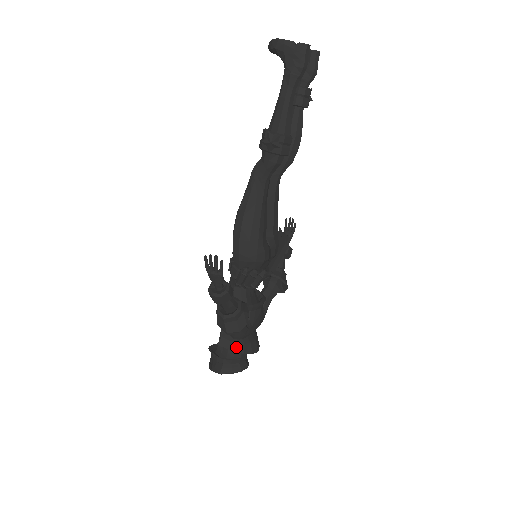
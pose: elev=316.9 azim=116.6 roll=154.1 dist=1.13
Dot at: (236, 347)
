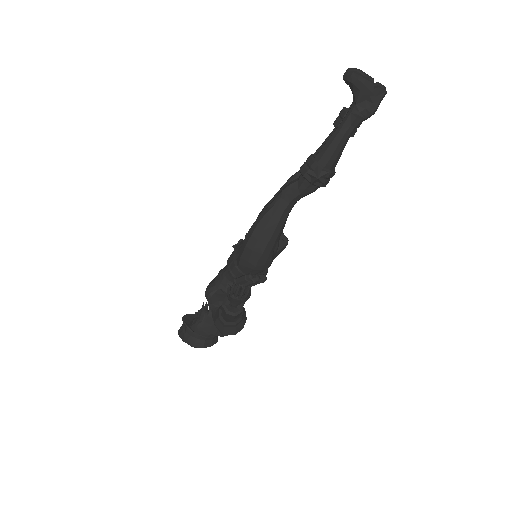
Dot at: (216, 331)
